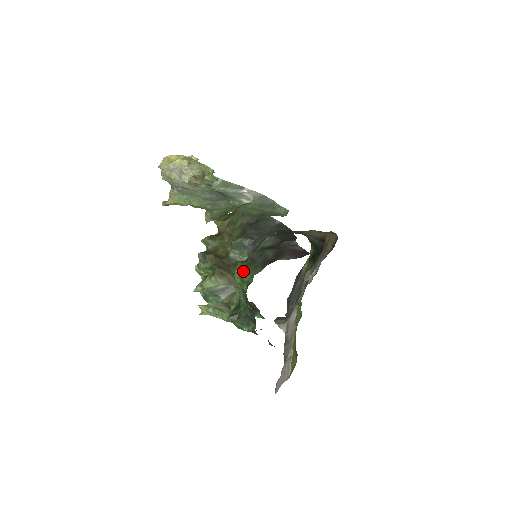
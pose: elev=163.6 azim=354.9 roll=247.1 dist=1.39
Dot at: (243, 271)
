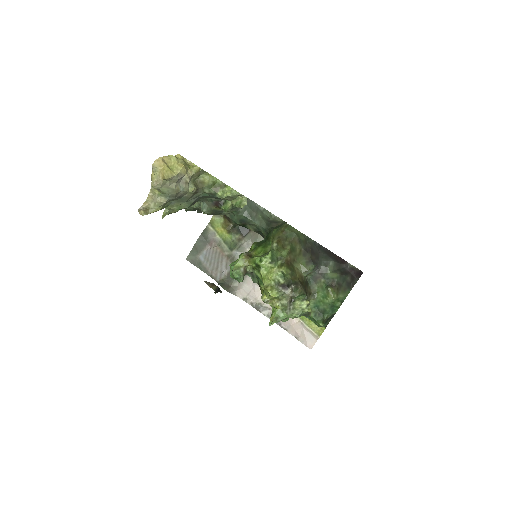
Dot at: (338, 294)
